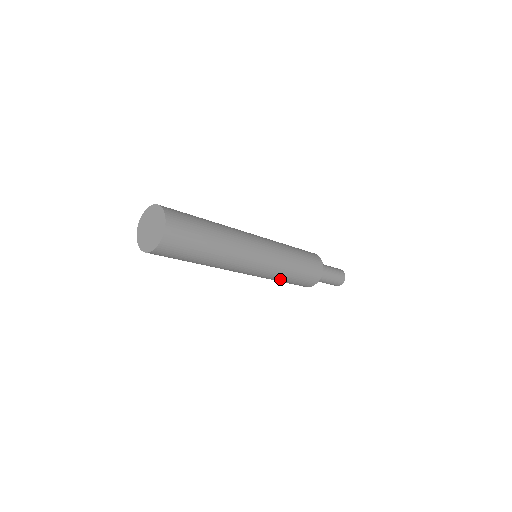
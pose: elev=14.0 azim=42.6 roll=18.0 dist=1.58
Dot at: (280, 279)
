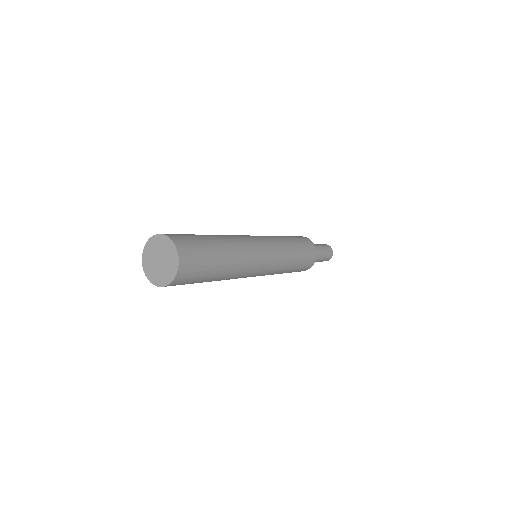
Dot at: (281, 272)
